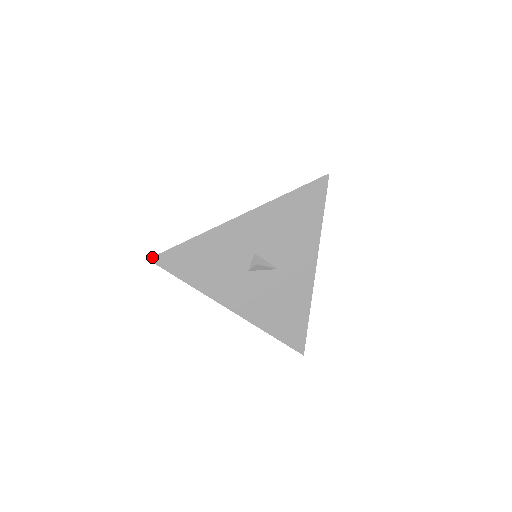
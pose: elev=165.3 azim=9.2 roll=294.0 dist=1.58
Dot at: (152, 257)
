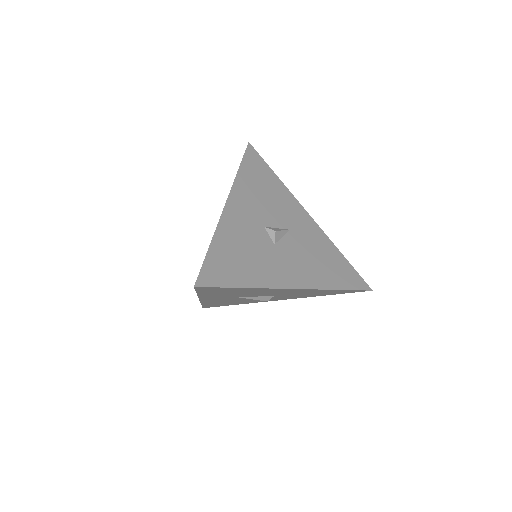
Dot at: (196, 282)
